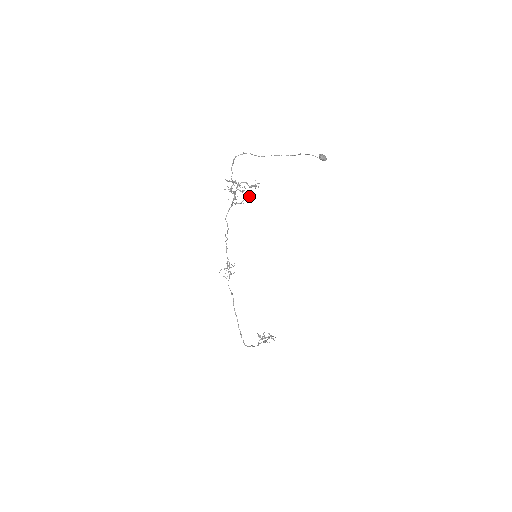
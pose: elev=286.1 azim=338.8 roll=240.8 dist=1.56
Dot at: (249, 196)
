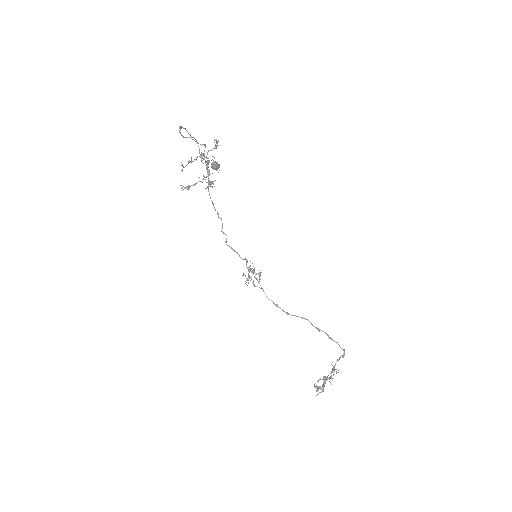
Dot at: occluded
